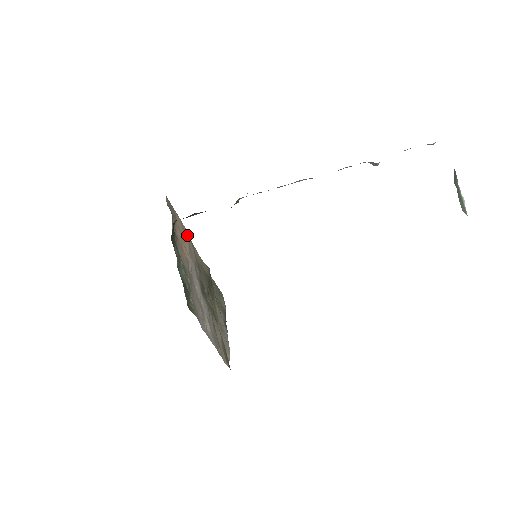
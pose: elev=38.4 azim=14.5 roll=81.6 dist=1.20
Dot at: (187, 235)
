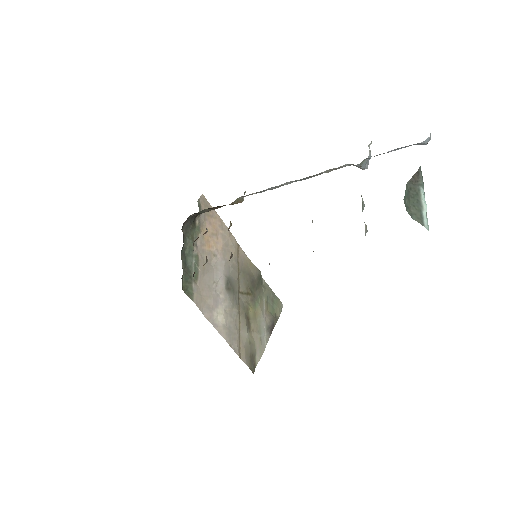
Dot at: (227, 234)
